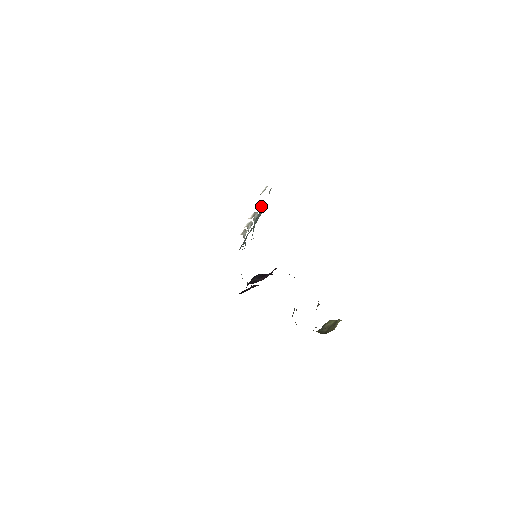
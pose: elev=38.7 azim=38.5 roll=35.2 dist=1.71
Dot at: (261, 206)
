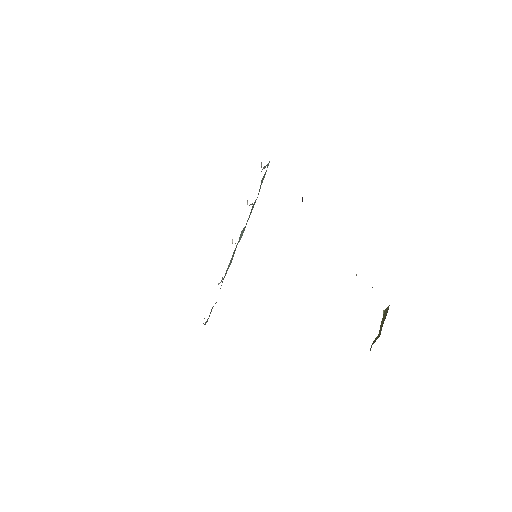
Dot at: occluded
